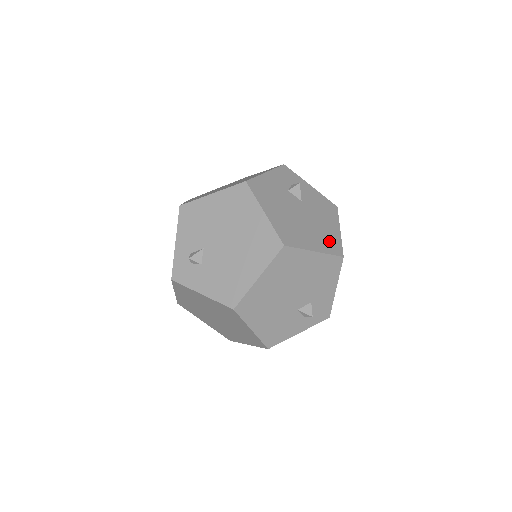
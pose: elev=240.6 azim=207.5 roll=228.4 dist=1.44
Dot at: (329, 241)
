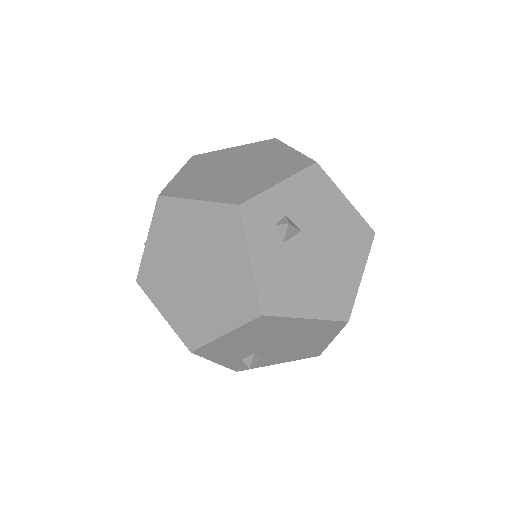
Dot at: (356, 237)
